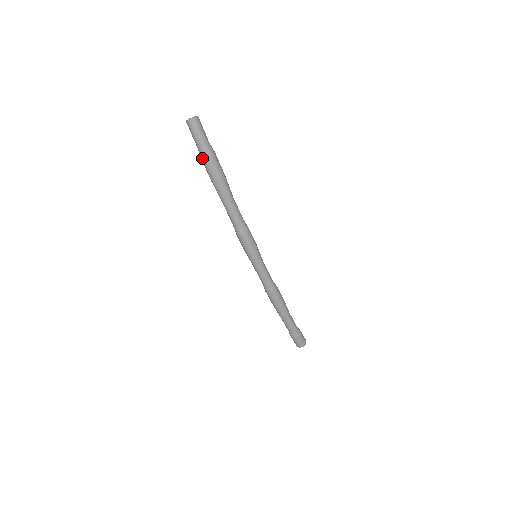
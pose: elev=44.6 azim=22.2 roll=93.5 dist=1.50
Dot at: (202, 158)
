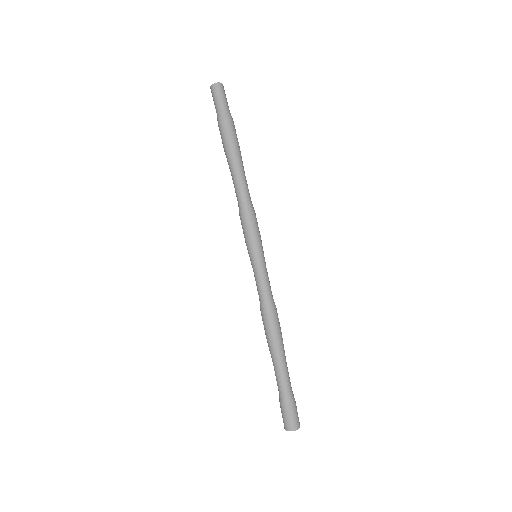
Dot at: (221, 119)
